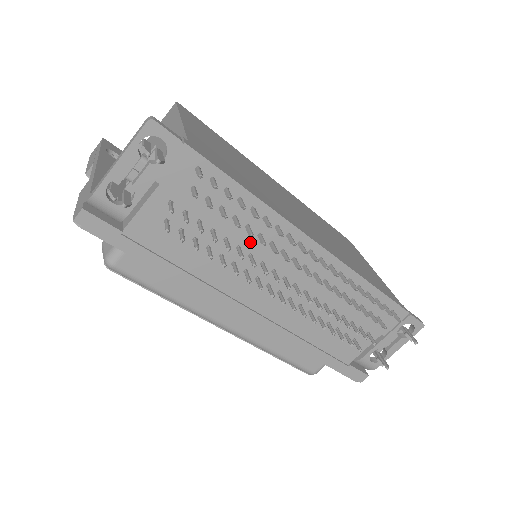
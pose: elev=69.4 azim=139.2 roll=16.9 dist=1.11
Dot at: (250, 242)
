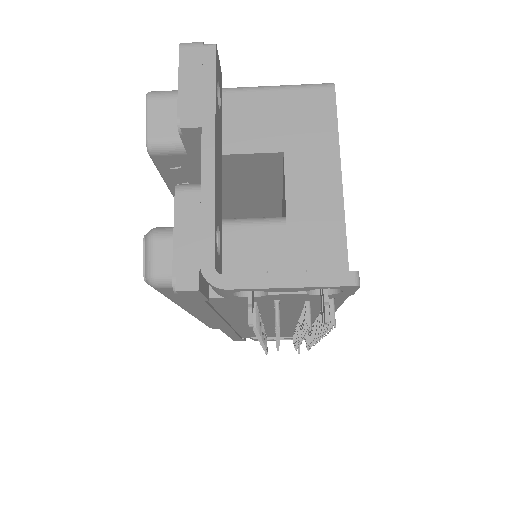
Dot at: (289, 315)
